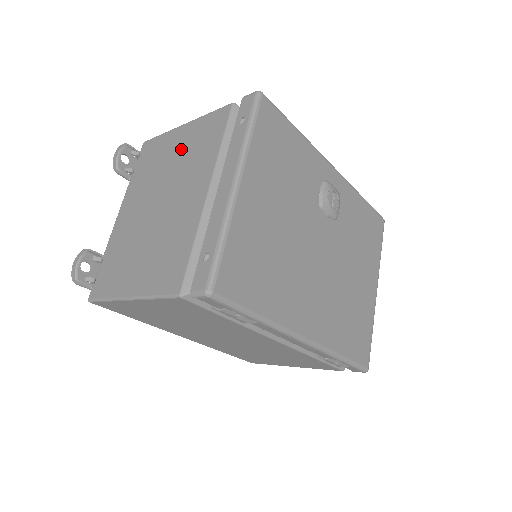
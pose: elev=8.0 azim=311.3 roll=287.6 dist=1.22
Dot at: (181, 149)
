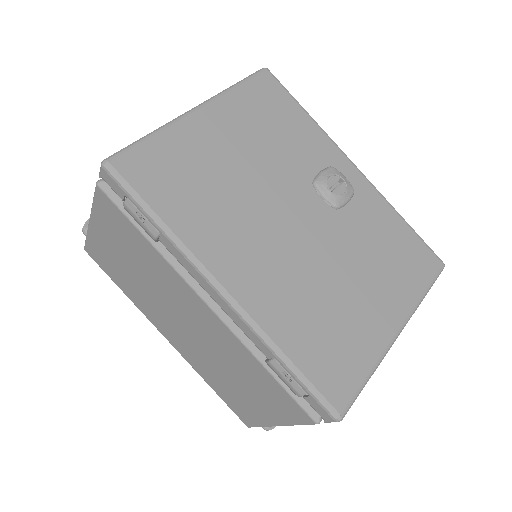
Dot at: occluded
